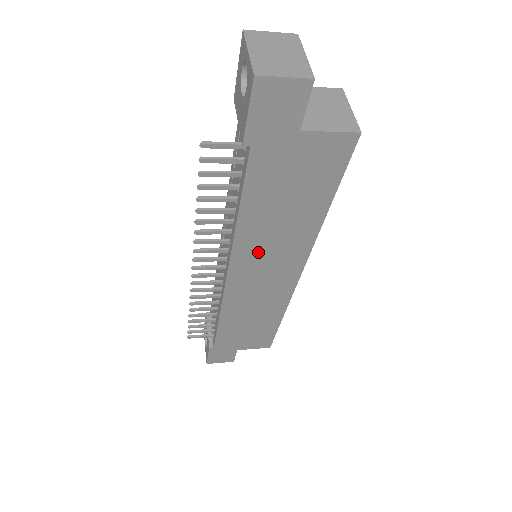
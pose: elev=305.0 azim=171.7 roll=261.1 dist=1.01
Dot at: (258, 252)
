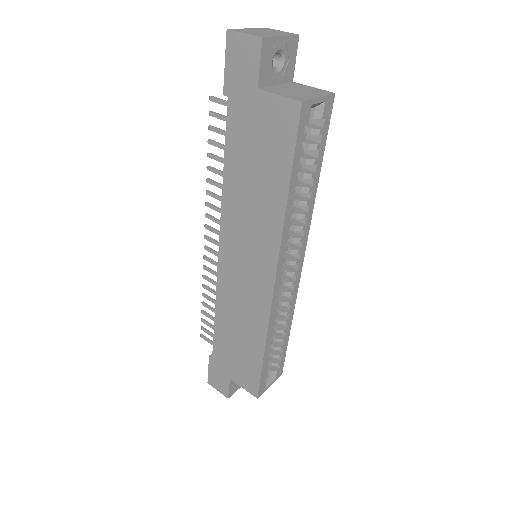
Dot at: (239, 229)
